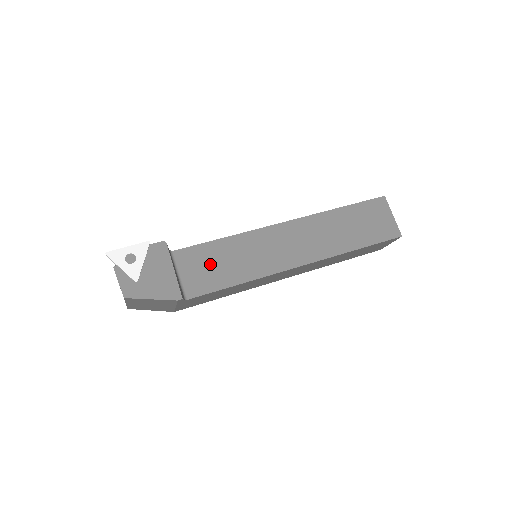
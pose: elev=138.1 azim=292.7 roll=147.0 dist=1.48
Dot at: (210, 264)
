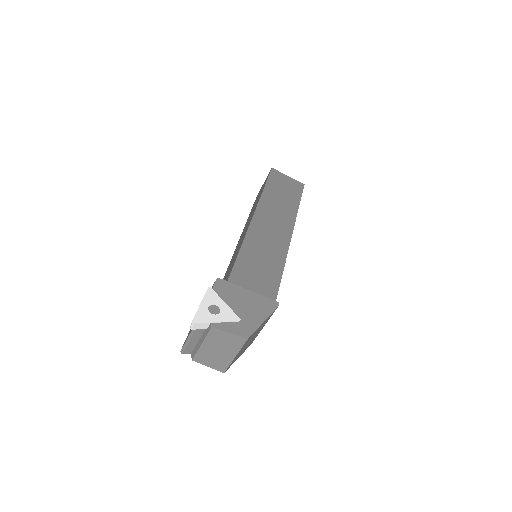
Dot at: (255, 273)
